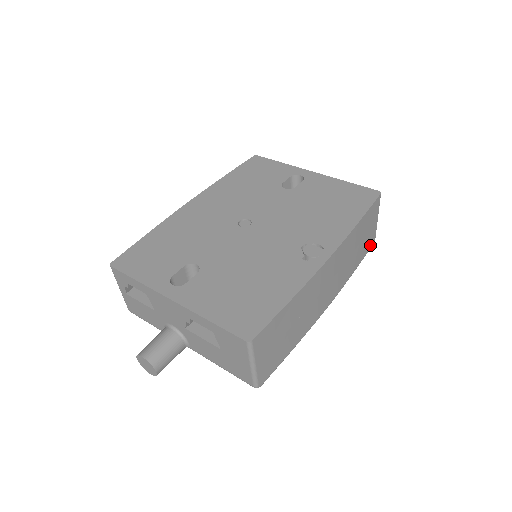
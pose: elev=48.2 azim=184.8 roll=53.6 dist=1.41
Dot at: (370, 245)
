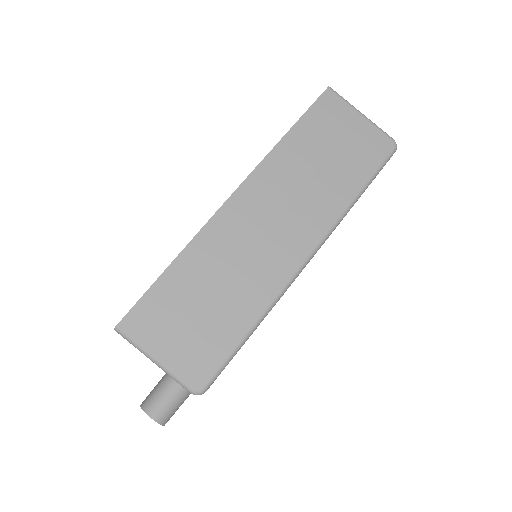
Dot at: (381, 152)
